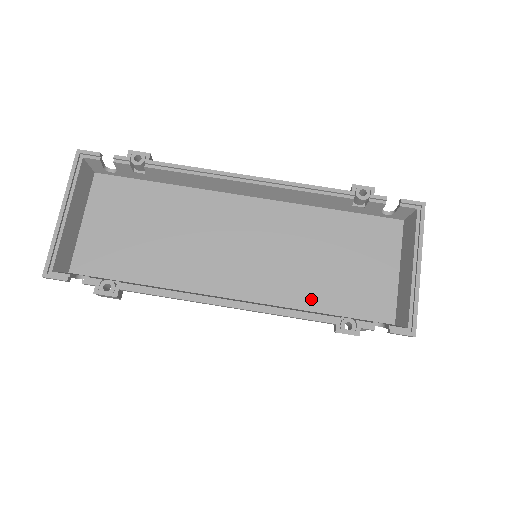
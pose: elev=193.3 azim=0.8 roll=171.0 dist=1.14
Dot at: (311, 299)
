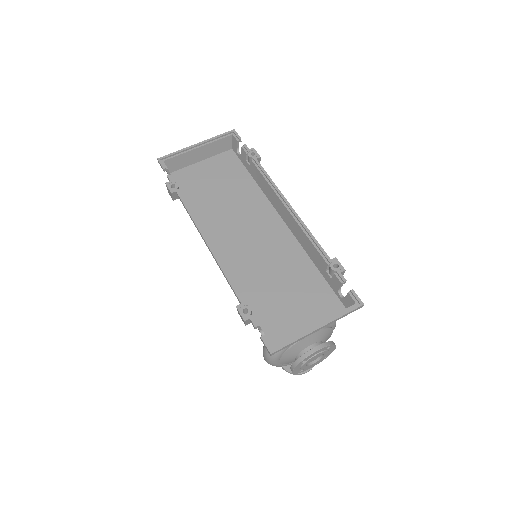
Dot at: (250, 291)
